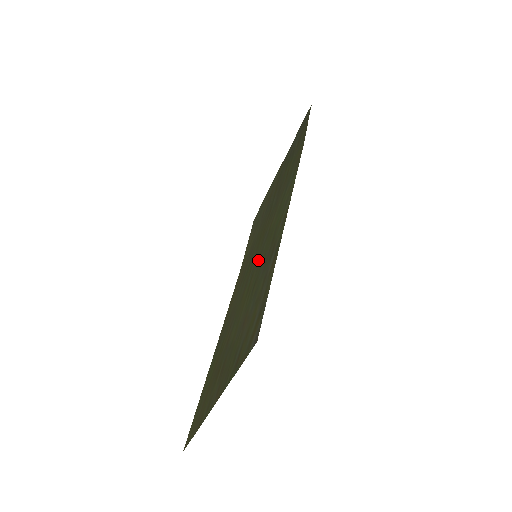
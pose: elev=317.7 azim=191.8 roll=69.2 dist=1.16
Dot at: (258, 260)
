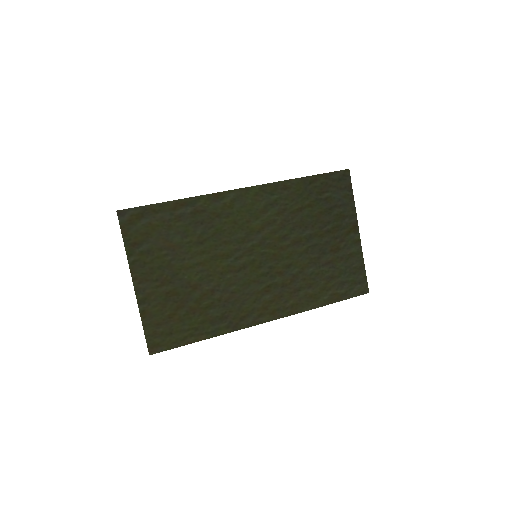
Dot at: (236, 245)
